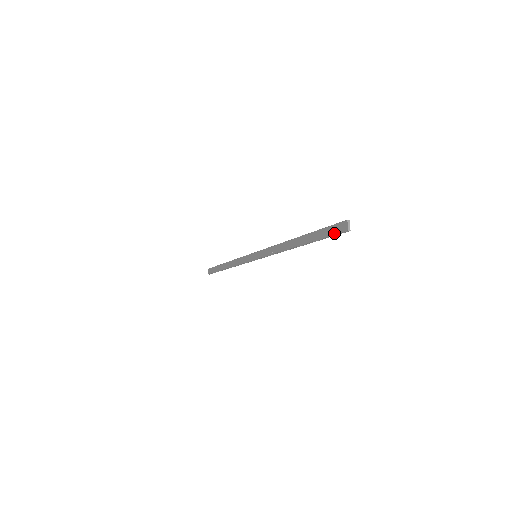
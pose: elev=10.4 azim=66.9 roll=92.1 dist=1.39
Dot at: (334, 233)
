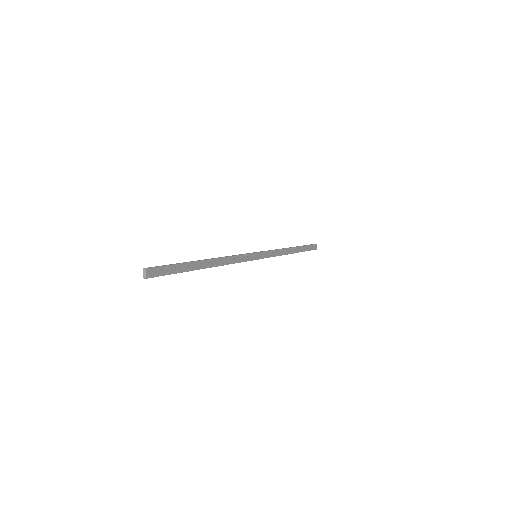
Dot at: (158, 274)
